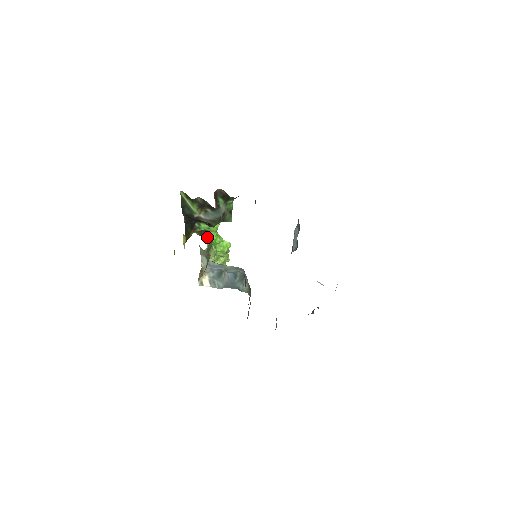
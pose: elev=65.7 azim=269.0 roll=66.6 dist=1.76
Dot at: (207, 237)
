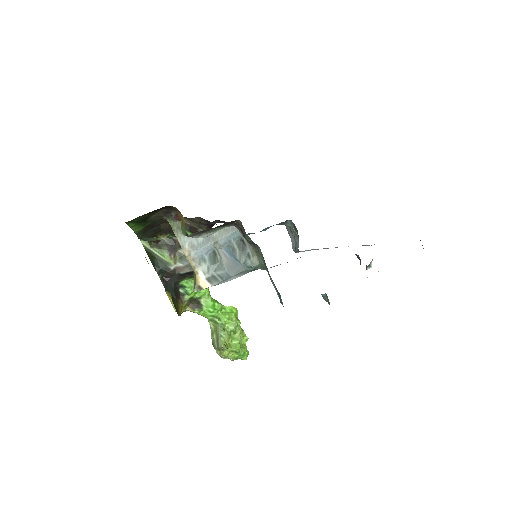
Dot at: (203, 309)
